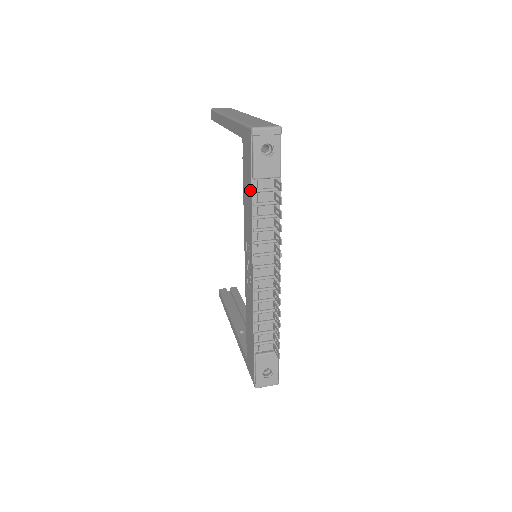
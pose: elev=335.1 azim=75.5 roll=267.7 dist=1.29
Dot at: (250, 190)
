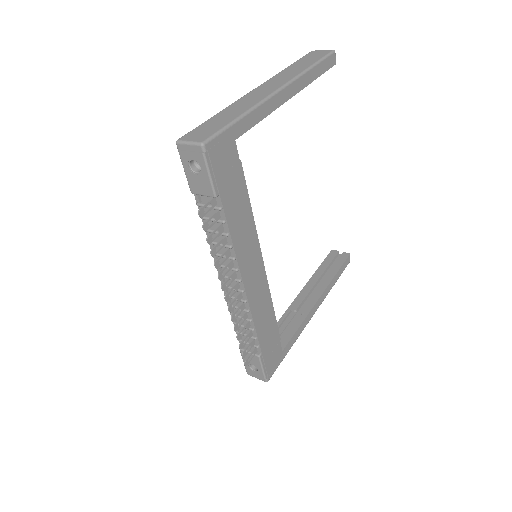
Dot at: occluded
